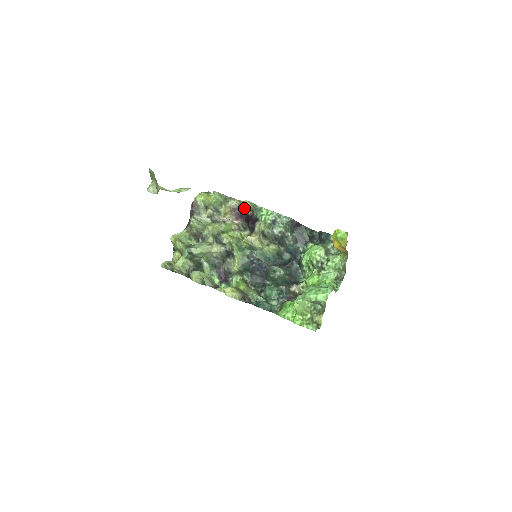
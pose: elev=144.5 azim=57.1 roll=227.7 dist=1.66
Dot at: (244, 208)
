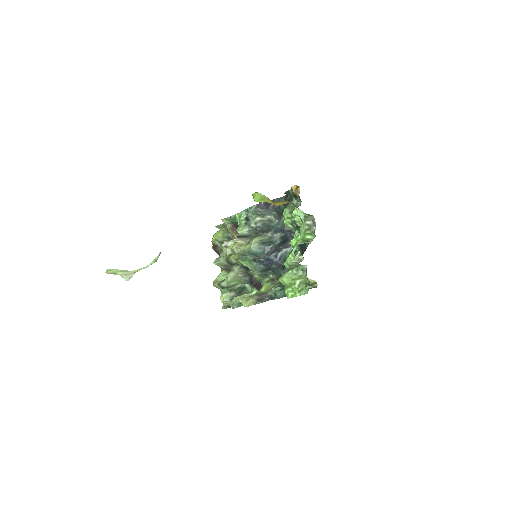
Dot at: occluded
